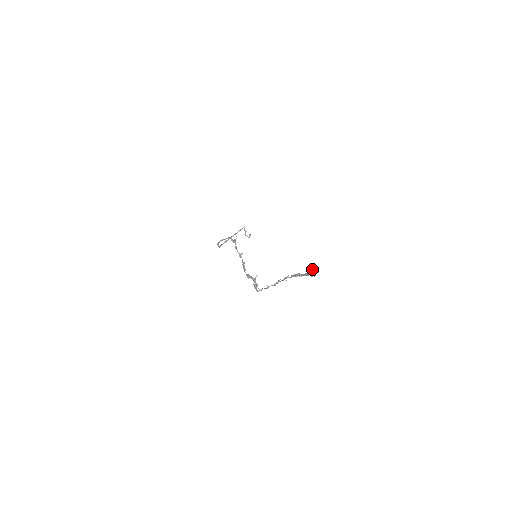
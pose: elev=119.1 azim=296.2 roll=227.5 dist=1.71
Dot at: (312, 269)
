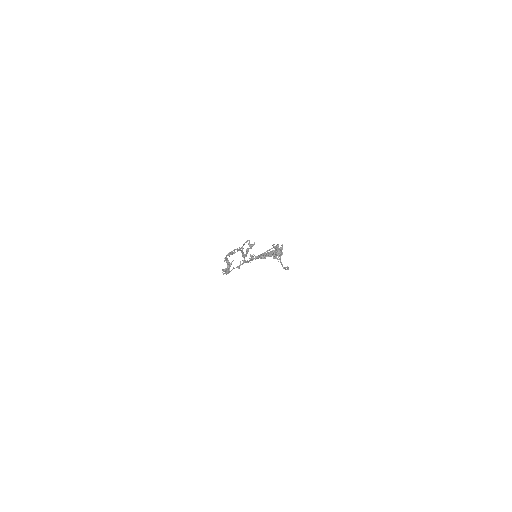
Dot at: (277, 247)
